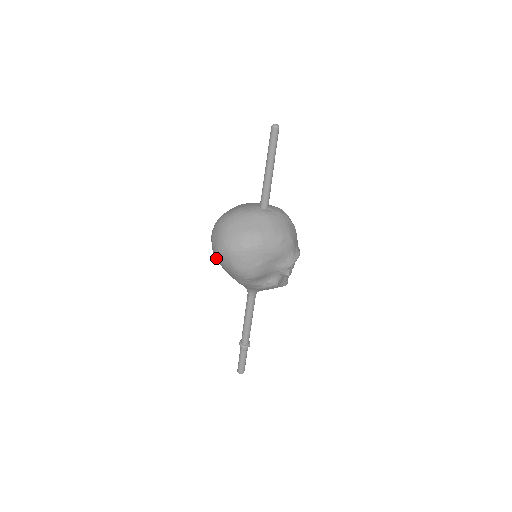
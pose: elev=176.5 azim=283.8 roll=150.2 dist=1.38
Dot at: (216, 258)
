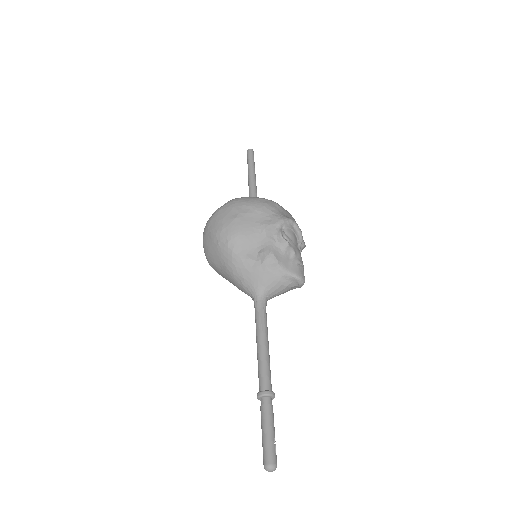
Dot at: (205, 253)
